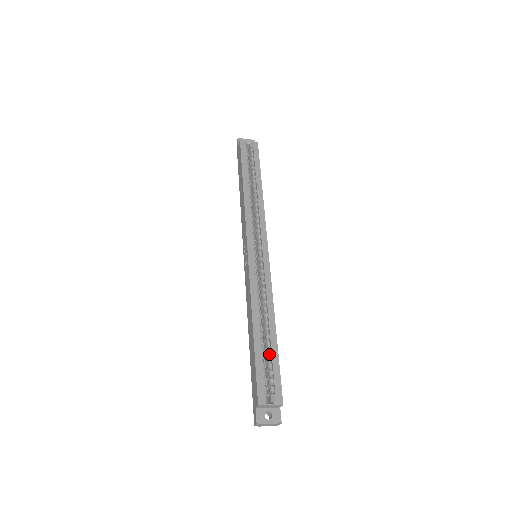
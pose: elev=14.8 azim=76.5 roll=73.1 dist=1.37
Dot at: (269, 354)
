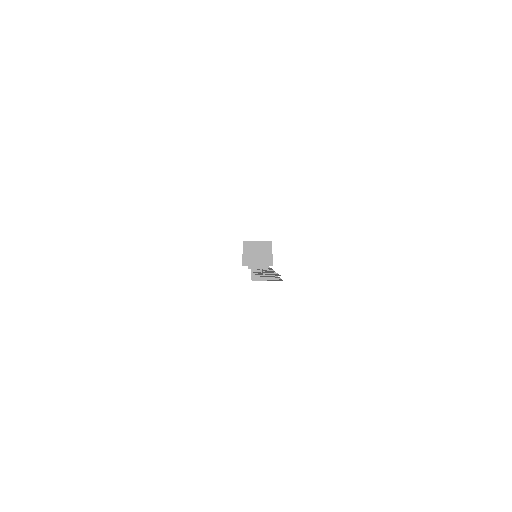
Dot at: occluded
